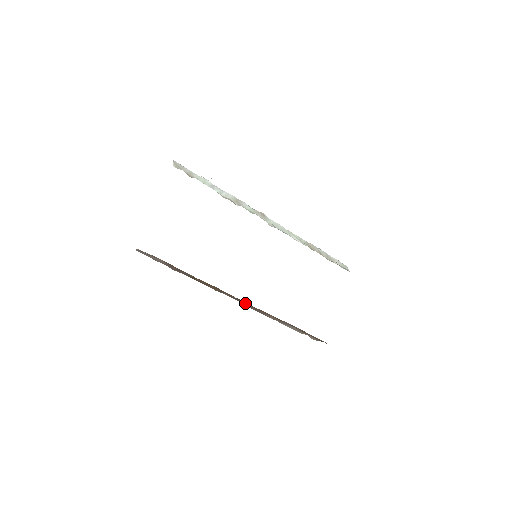
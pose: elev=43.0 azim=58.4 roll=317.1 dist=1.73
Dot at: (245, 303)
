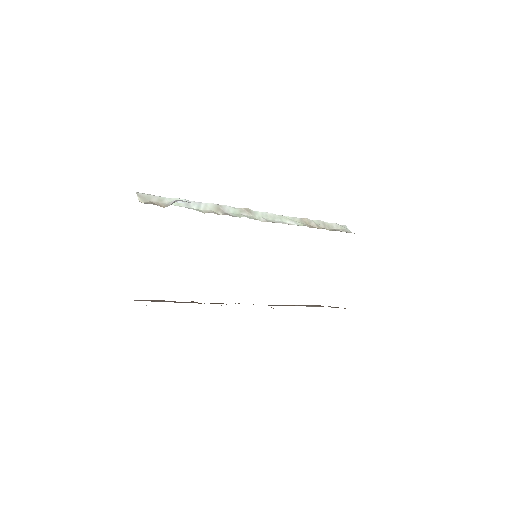
Dot at: occluded
